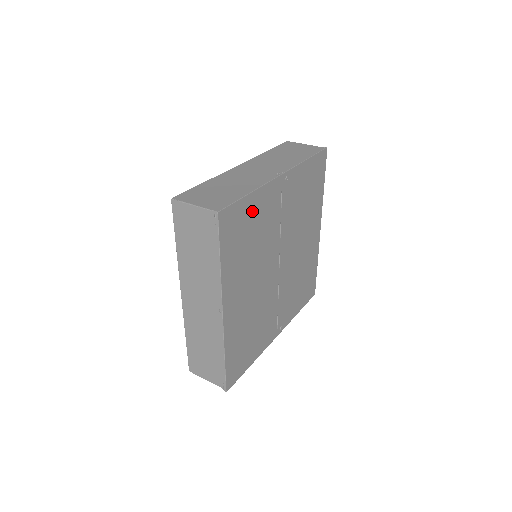
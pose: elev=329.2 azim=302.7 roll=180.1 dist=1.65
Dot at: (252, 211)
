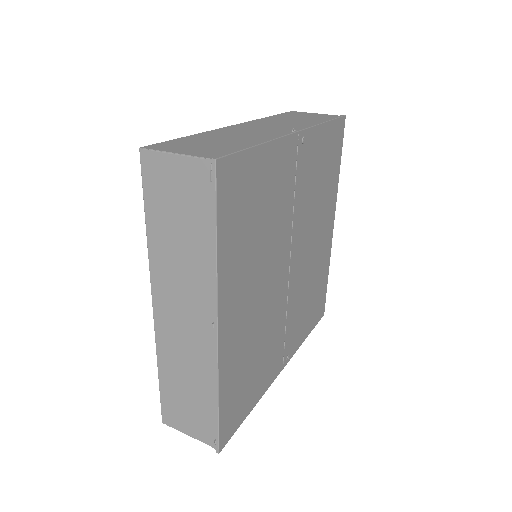
Dot at: (261, 174)
